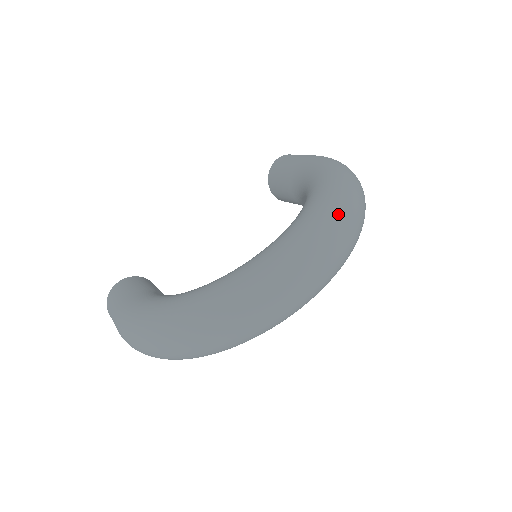
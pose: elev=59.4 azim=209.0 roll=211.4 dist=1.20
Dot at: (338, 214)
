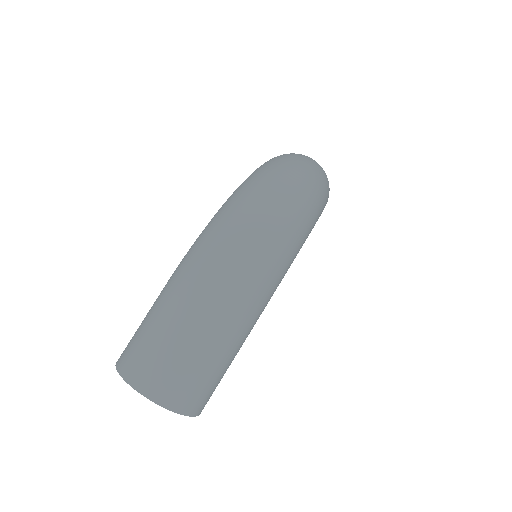
Dot at: occluded
